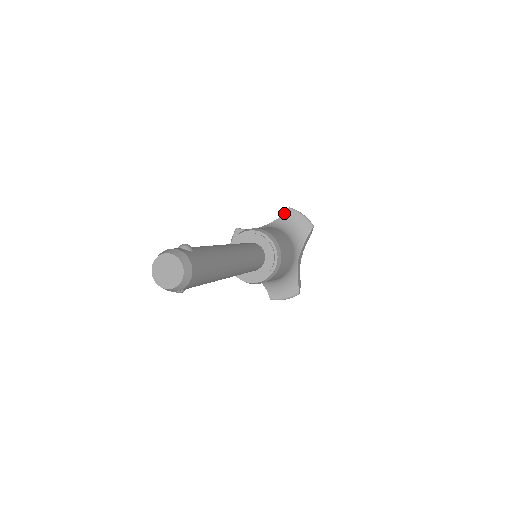
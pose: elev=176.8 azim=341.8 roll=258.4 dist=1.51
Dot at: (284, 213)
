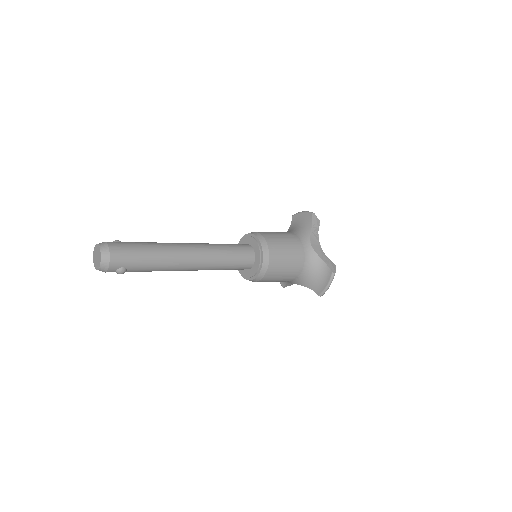
Dot at: (291, 222)
